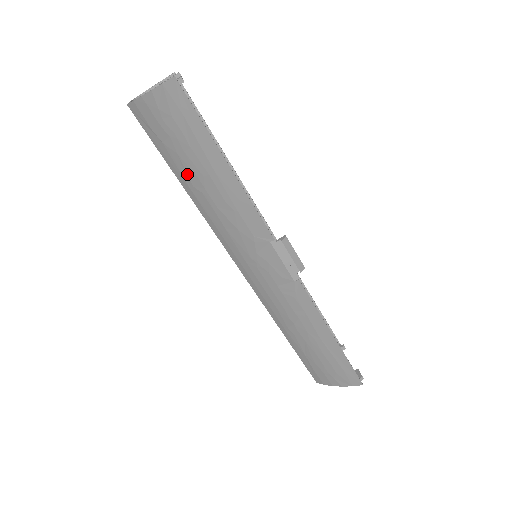
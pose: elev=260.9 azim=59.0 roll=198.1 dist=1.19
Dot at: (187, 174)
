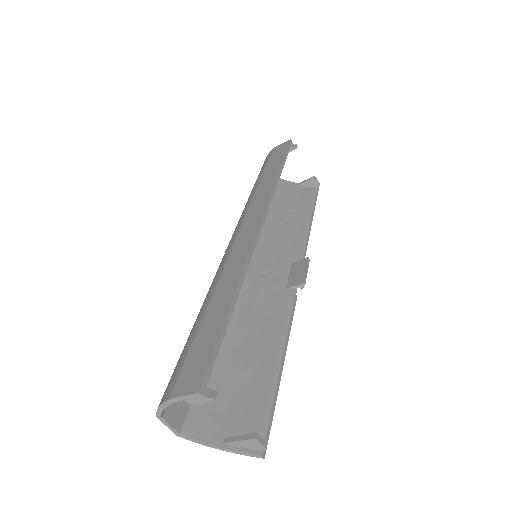
Dot at: (228, 360)
